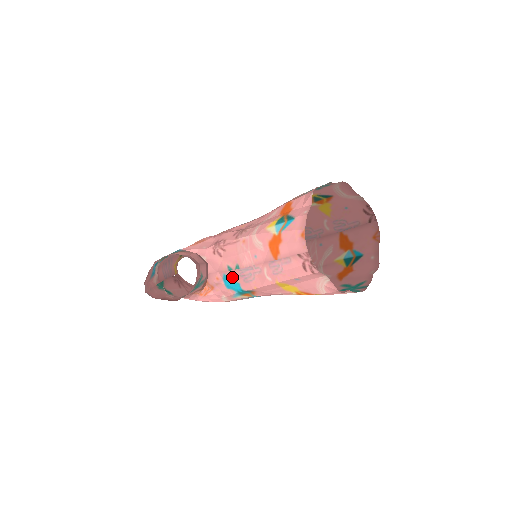
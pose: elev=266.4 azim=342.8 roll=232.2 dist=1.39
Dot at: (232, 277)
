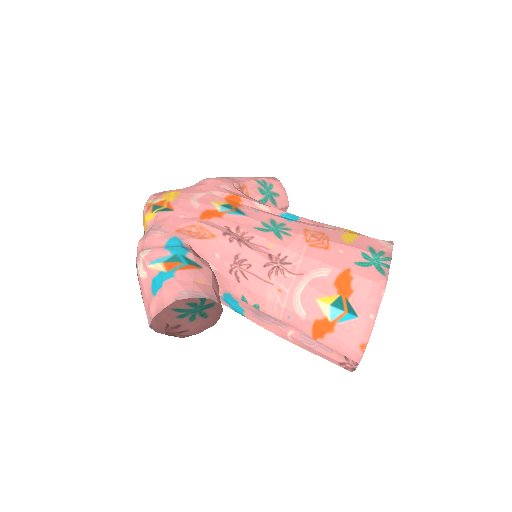
Dot at: (239, 302)
